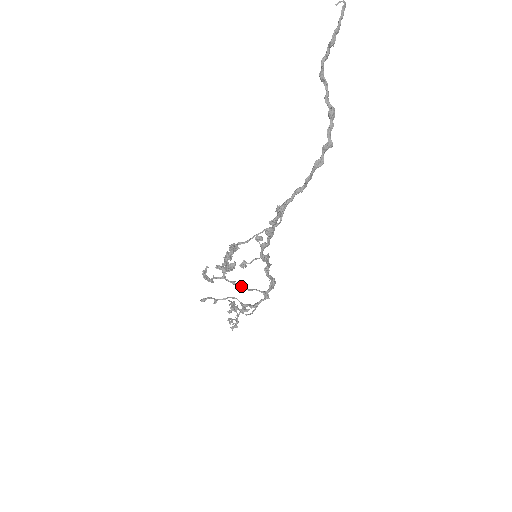
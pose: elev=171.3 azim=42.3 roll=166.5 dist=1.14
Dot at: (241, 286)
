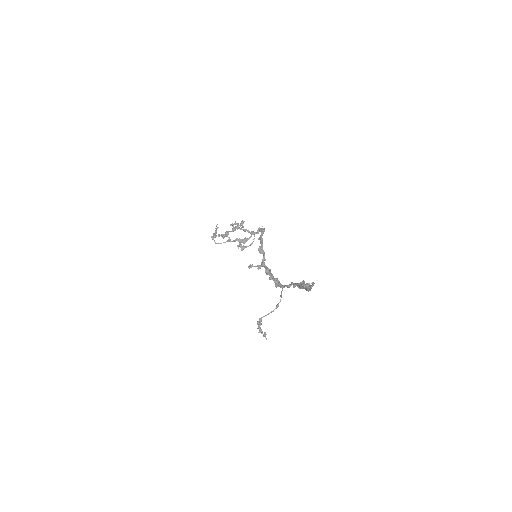
Dot at: (243, 241)
